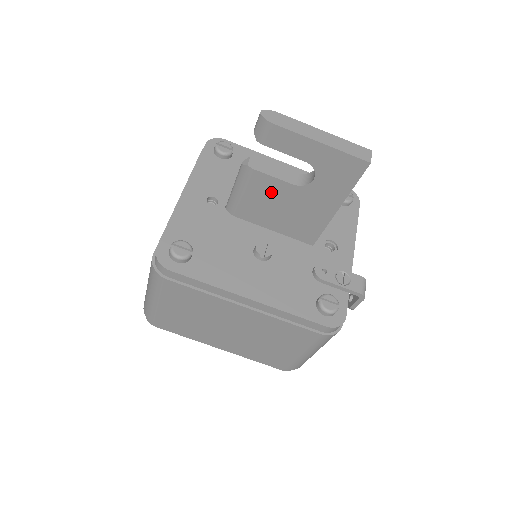
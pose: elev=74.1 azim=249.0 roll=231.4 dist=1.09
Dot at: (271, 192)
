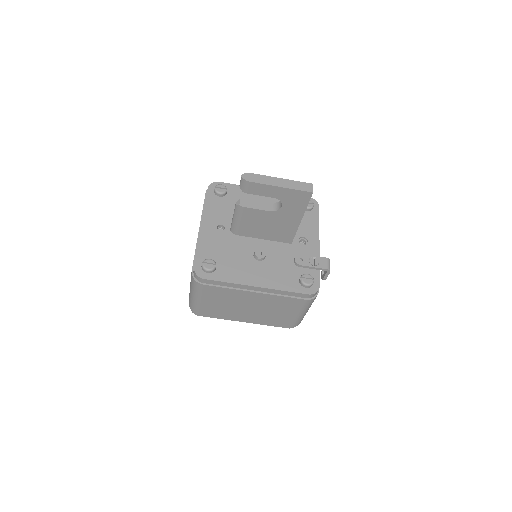
Dot at: (257, 217)
